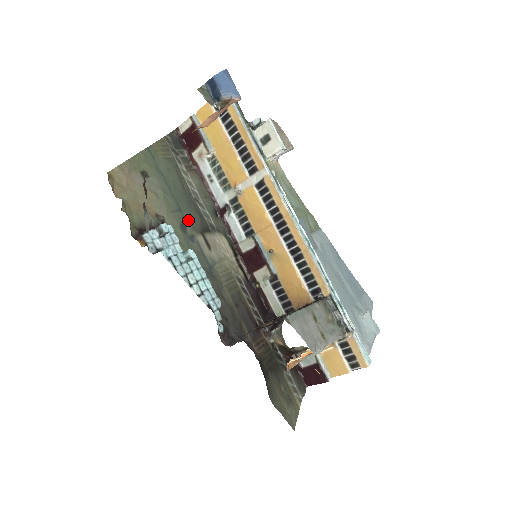
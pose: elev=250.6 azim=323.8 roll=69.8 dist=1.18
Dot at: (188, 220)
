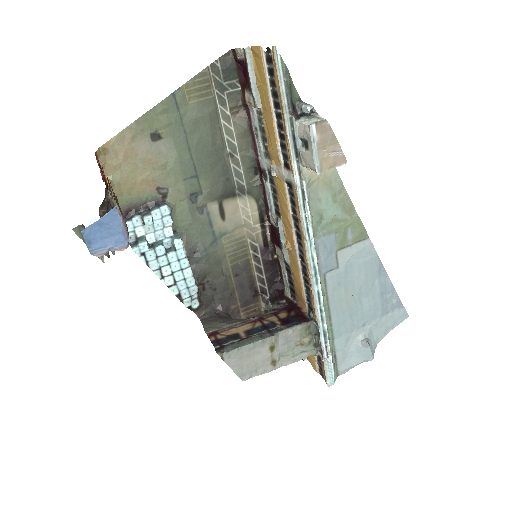
Dot at: (205, 186)
